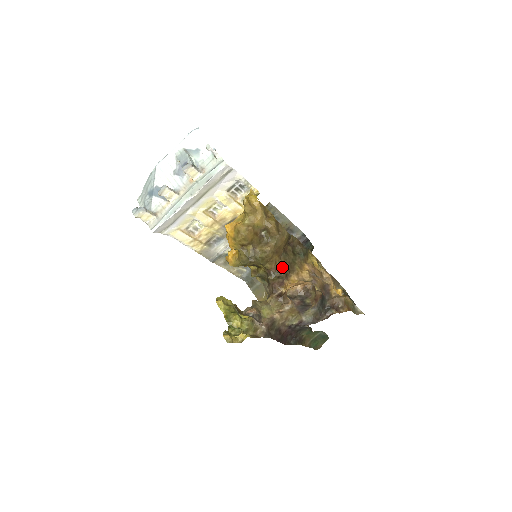
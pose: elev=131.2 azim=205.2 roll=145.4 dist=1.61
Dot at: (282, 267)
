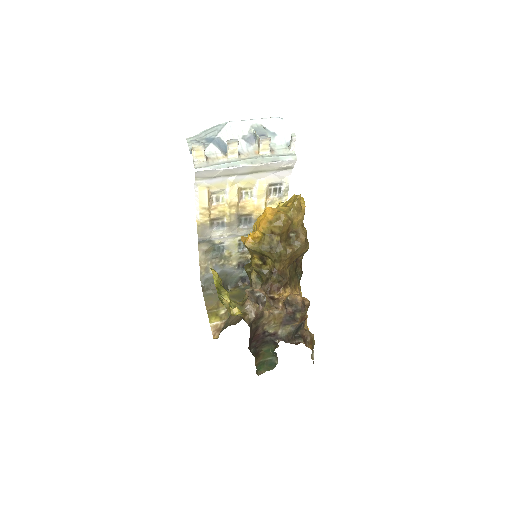
Dot at: (286, 275)
